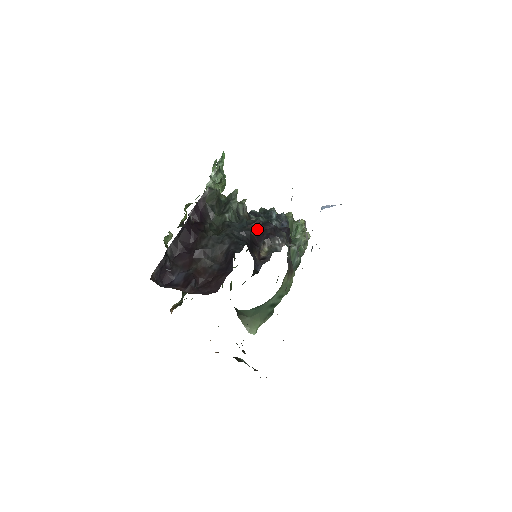
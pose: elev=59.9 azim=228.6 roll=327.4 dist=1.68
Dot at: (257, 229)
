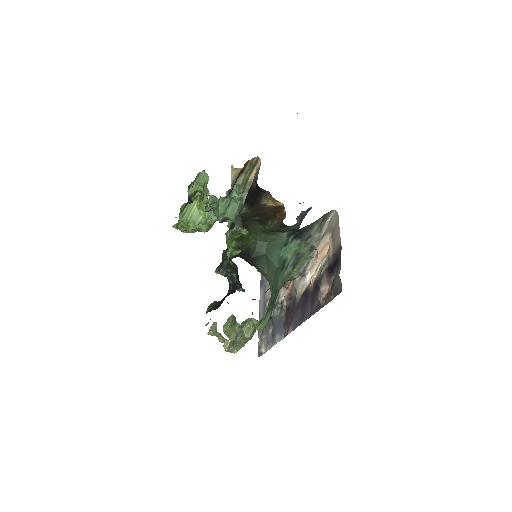
Dot at: occluded
